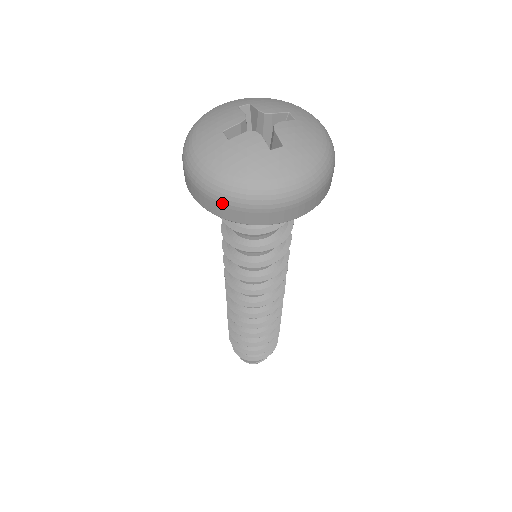
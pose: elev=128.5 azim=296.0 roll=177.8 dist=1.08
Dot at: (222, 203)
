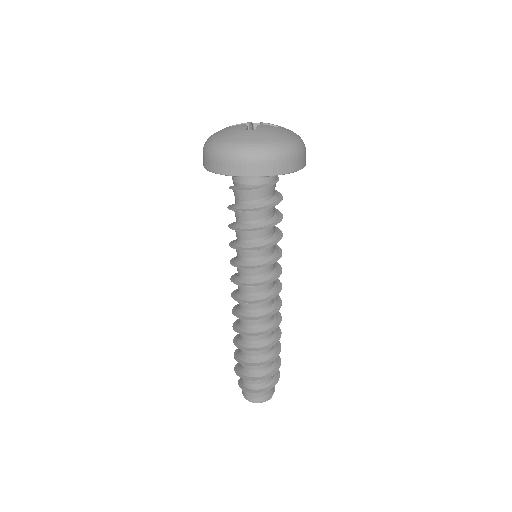
Dot at: (282, 159)
